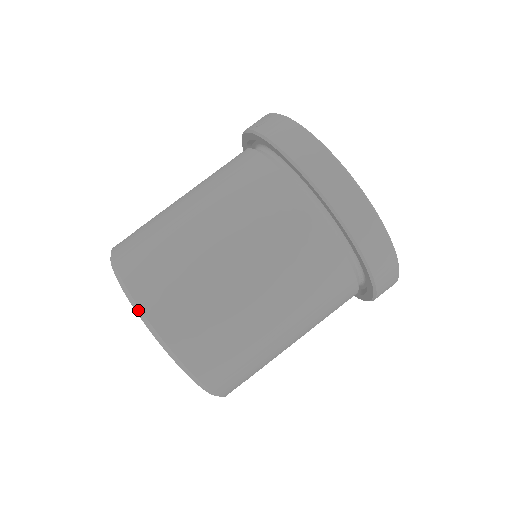
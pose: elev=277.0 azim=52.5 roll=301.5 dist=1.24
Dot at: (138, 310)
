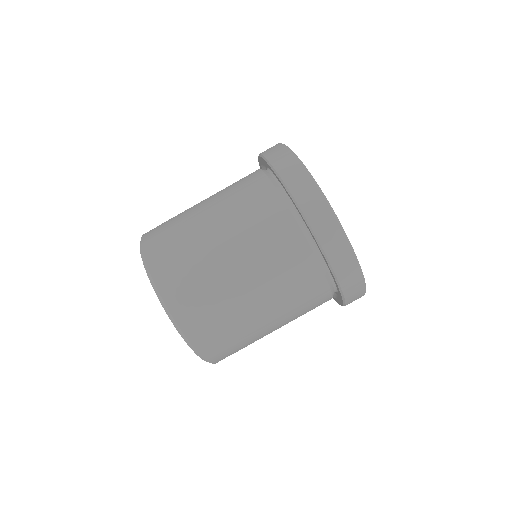
Dot at: occluded
